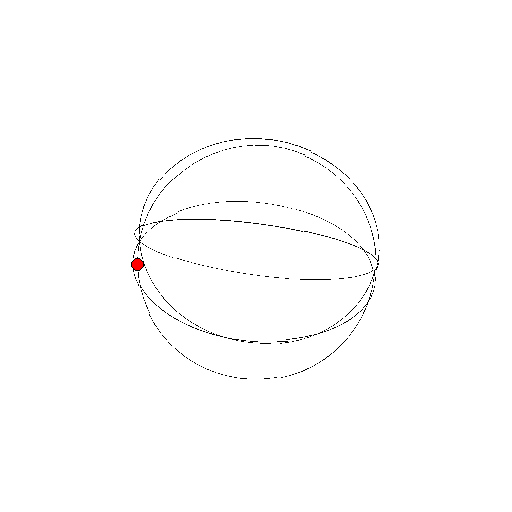
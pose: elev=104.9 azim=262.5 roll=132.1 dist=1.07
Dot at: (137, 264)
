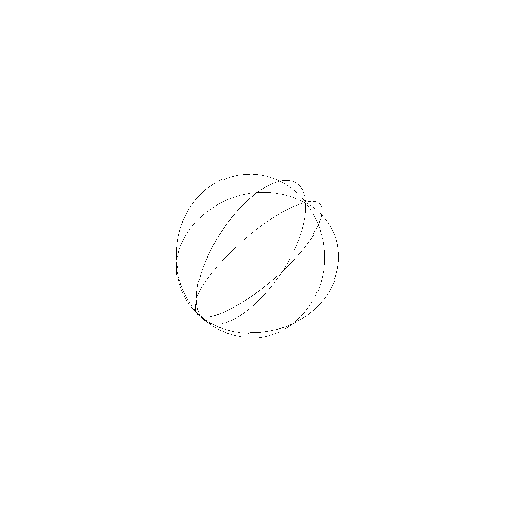
Dot at: occluded
